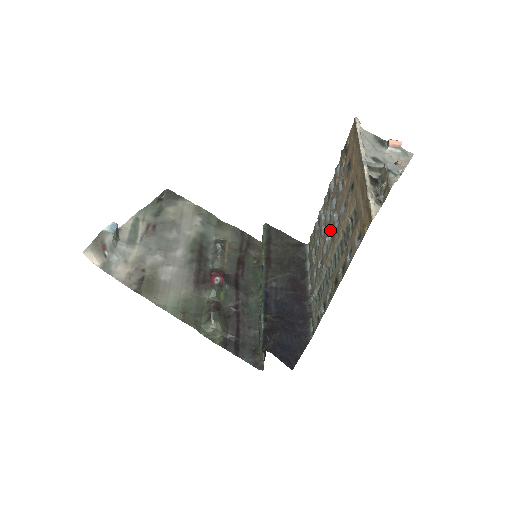
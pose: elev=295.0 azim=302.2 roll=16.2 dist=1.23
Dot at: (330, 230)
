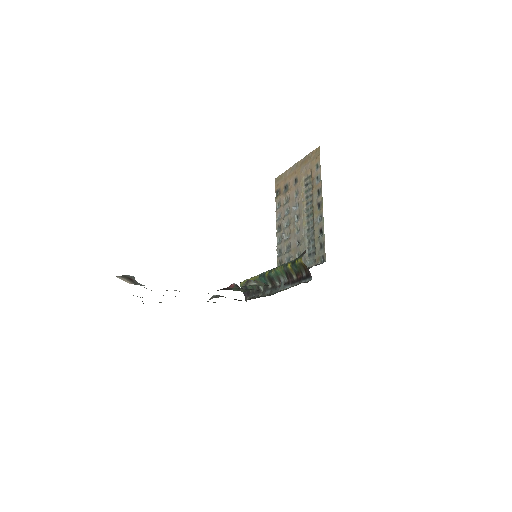
Dot at: (294, 220)
